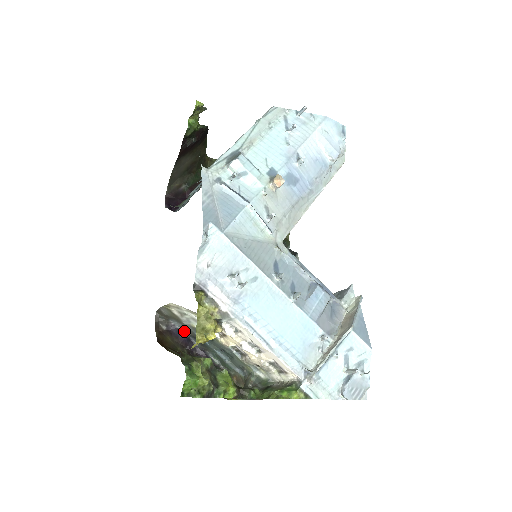
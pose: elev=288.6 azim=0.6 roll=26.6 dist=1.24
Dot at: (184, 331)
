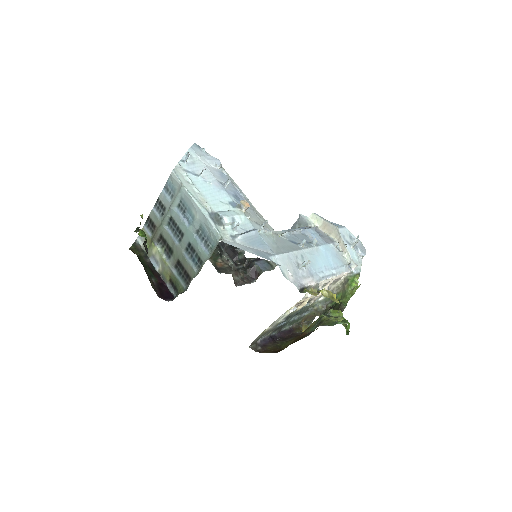
Dot at: (267, 336)
